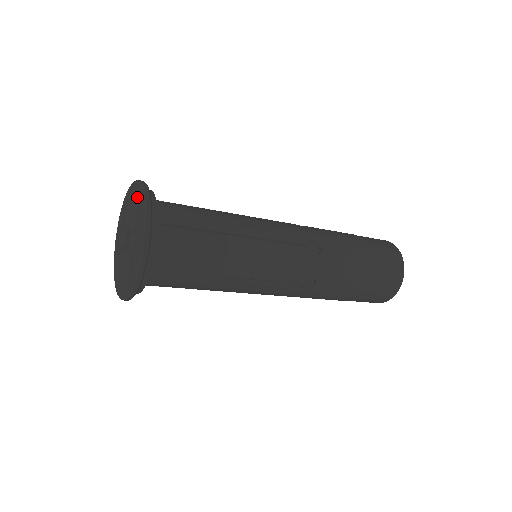
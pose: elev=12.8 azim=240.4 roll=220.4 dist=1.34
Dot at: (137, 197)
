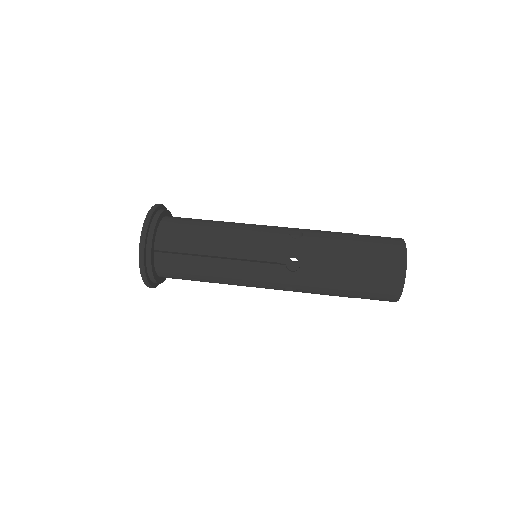
Dot at: occluded
